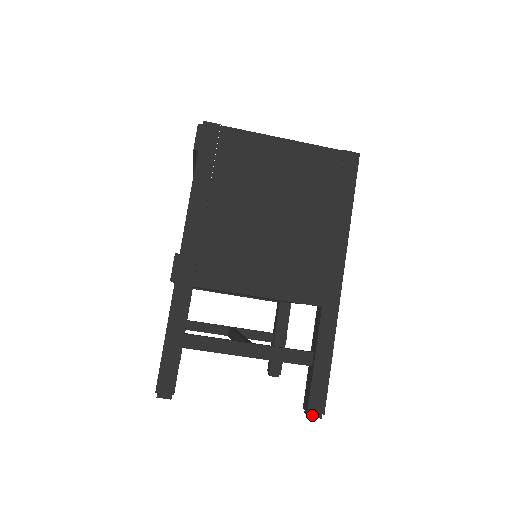
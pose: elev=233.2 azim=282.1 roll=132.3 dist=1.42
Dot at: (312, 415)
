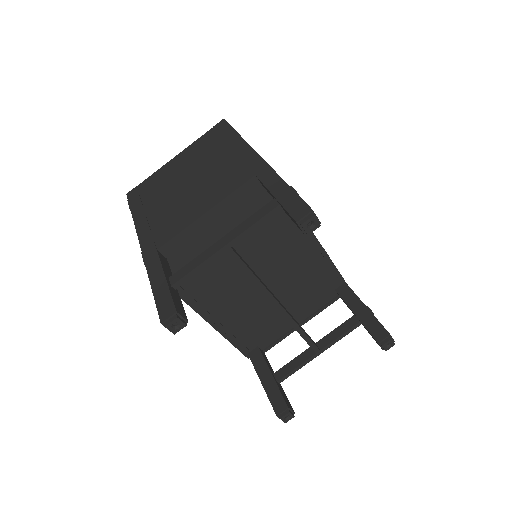
Dot at: (304, 221)
